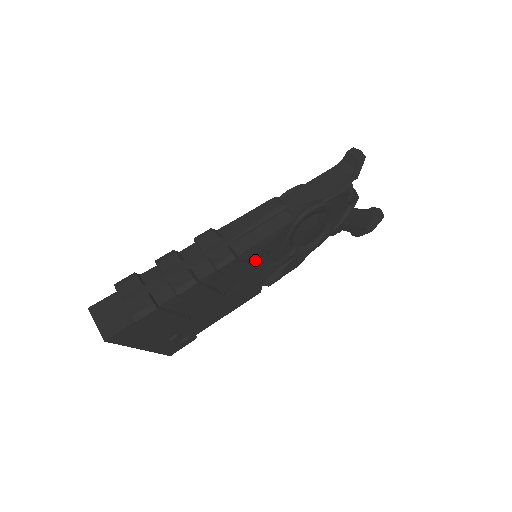
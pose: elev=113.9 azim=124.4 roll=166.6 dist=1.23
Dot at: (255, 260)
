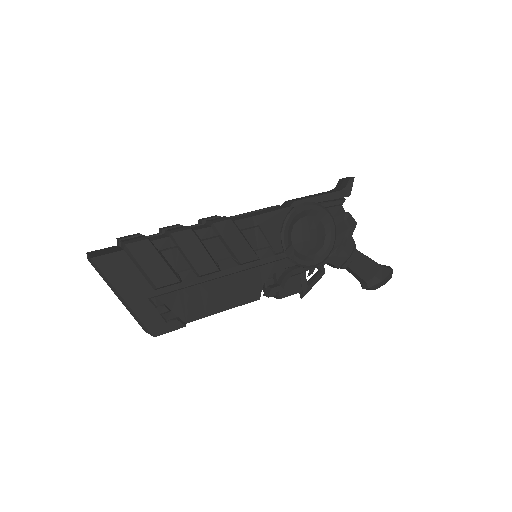
Dot at: (252, 240)
